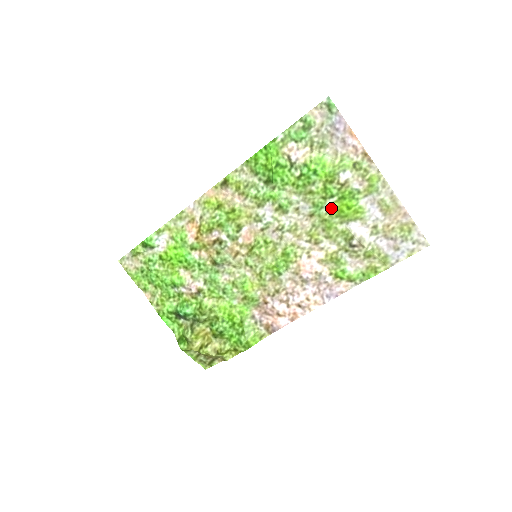
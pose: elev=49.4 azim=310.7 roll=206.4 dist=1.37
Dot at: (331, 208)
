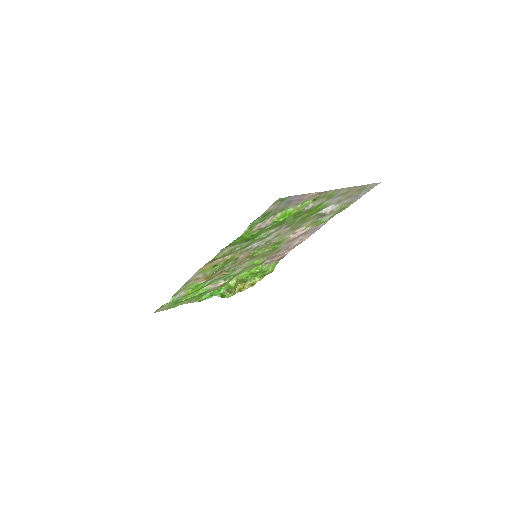
Dot at: (303, 217)
